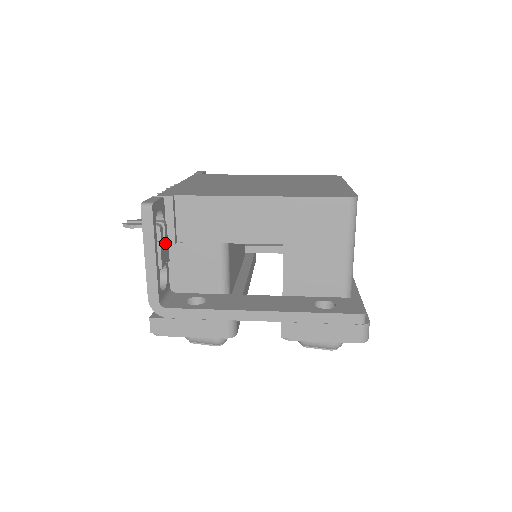
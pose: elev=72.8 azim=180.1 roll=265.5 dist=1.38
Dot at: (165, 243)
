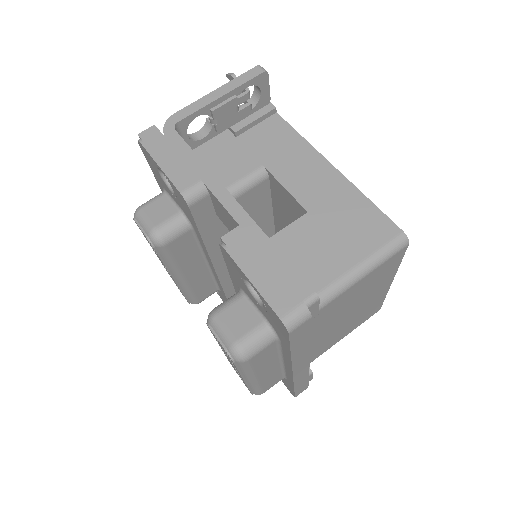
Dot at: (234, 113)
